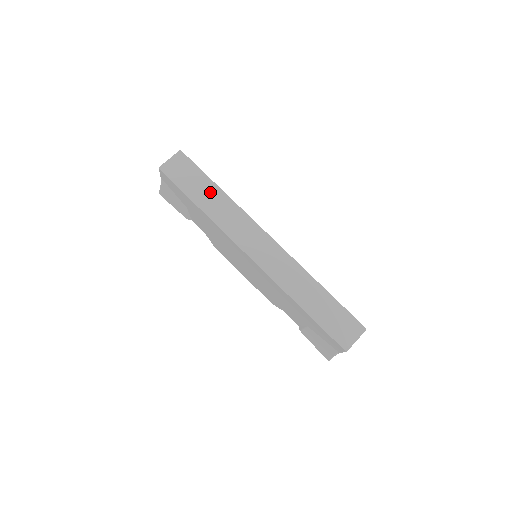
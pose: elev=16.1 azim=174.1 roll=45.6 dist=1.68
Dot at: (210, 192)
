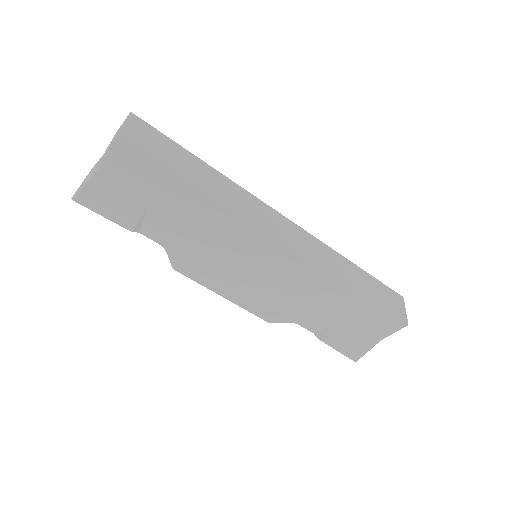
Dot at: (199, 168)
